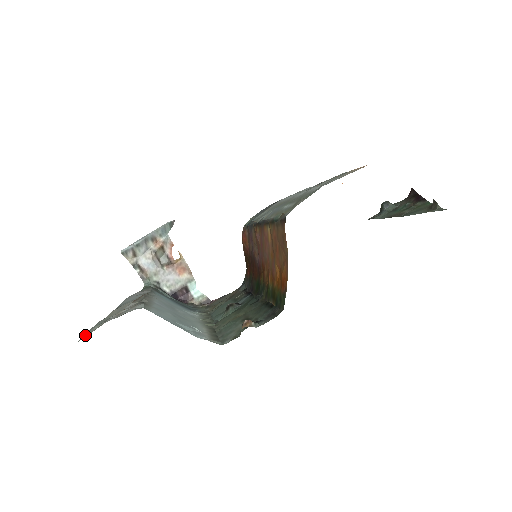
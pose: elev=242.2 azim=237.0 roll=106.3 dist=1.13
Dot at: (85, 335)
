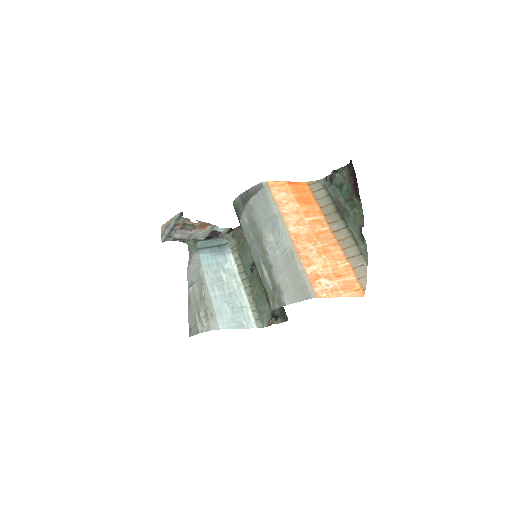
Dot at: (191, 333)
